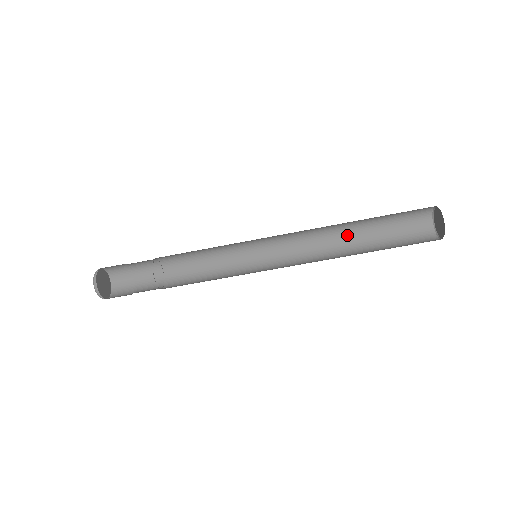
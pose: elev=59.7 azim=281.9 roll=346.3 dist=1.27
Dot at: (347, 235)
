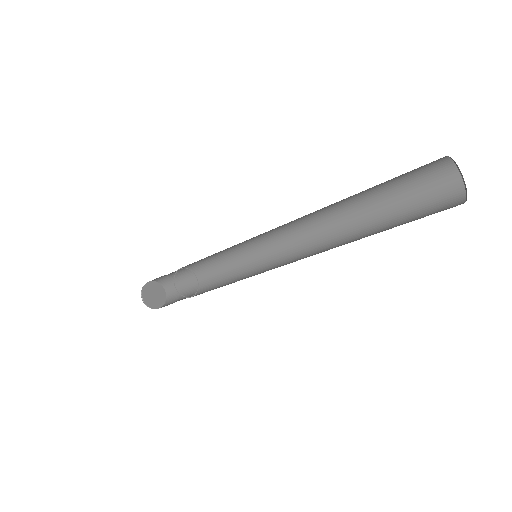
Dot at: (352, 216)
